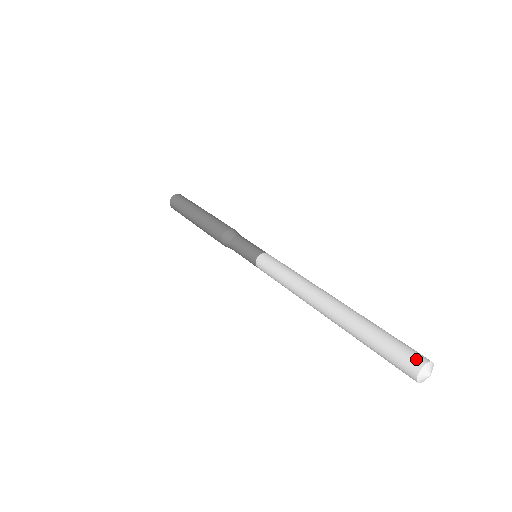
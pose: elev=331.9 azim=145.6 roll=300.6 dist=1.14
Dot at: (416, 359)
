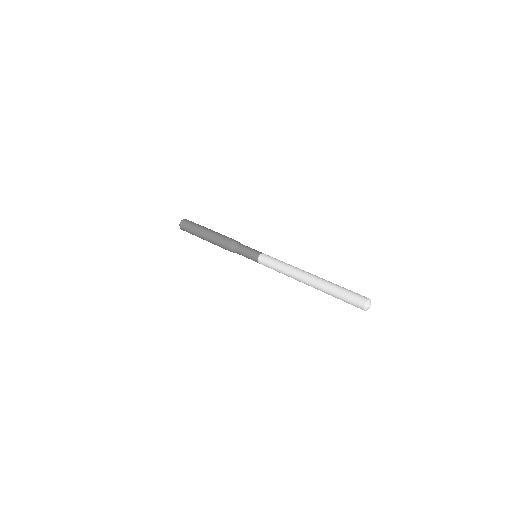
Dot at: (365, 297)
